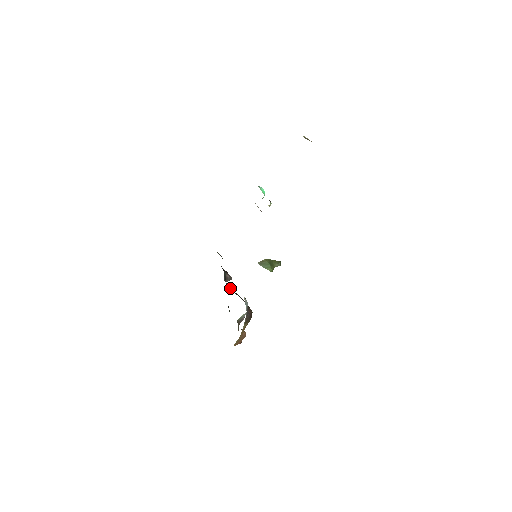
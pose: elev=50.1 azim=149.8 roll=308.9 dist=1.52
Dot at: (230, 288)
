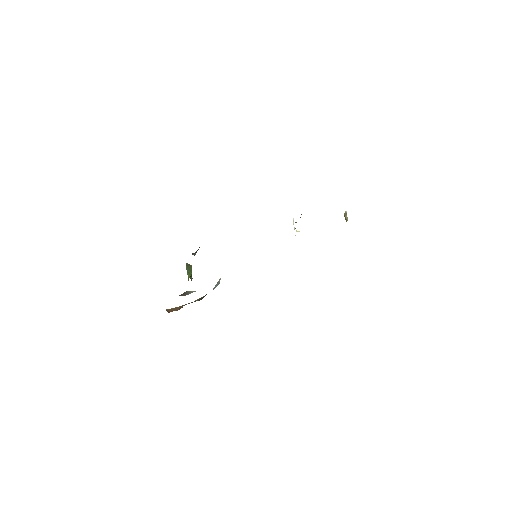
Dot at: occluded
